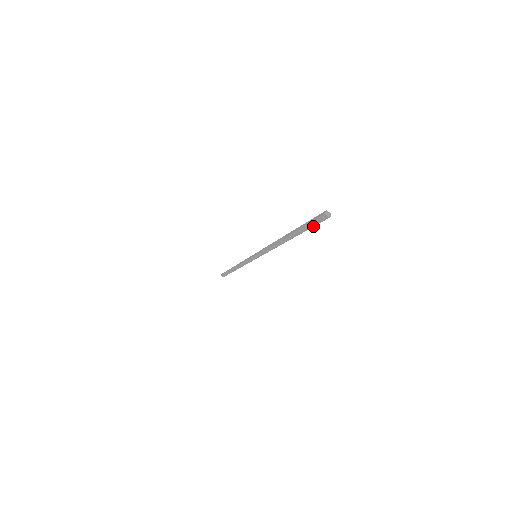
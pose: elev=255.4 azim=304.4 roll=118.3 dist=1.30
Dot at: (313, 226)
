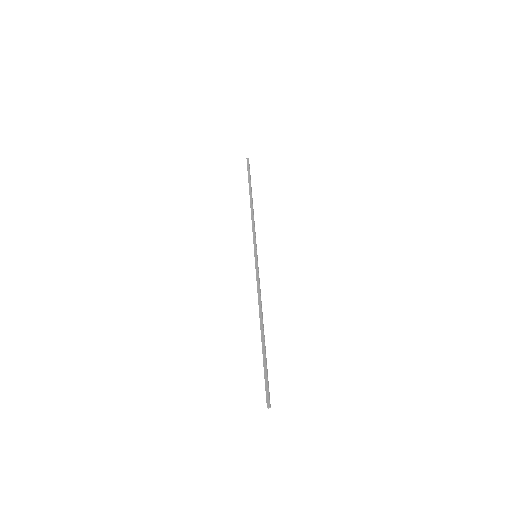
Dot at: (265, 380)
